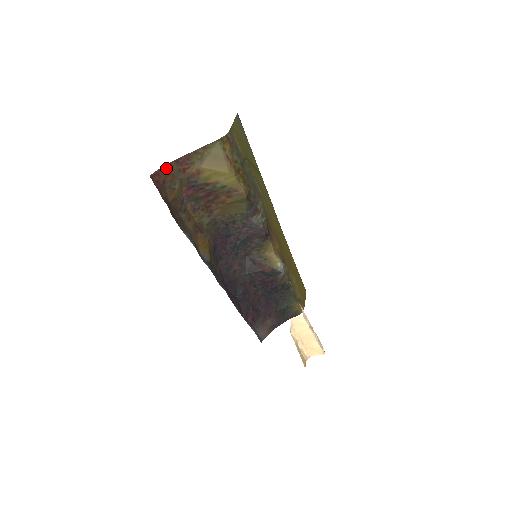
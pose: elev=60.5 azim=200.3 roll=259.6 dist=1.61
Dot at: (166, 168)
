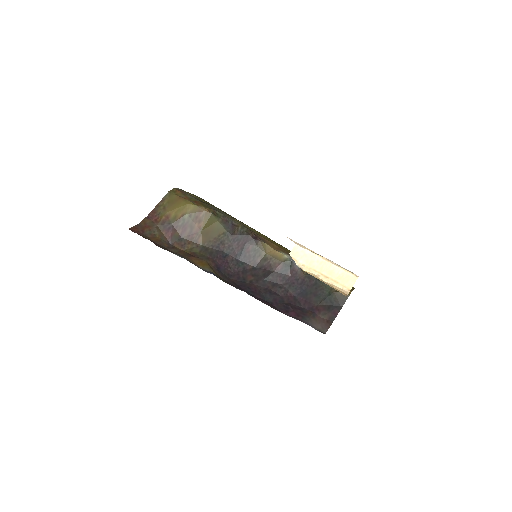
Dot at: (141, 224)
